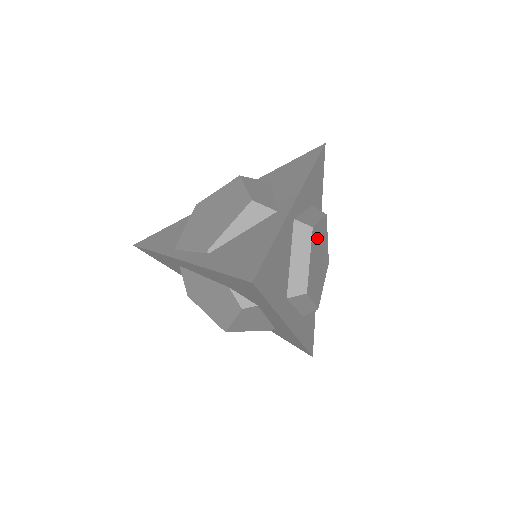
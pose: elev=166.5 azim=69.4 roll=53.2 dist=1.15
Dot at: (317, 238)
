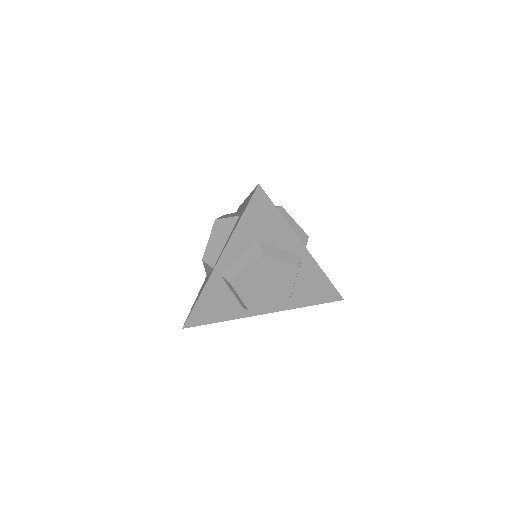
Dot at: (247, 278)
